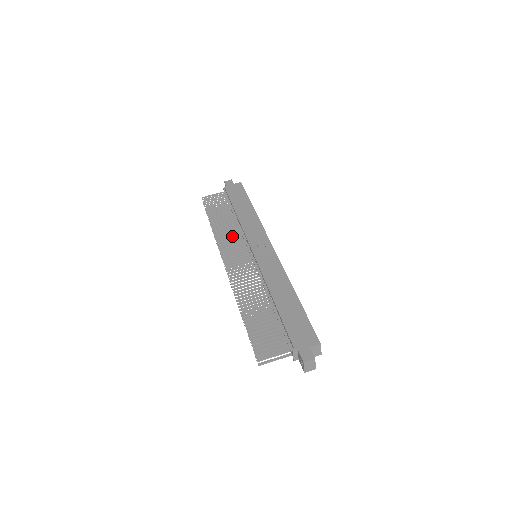
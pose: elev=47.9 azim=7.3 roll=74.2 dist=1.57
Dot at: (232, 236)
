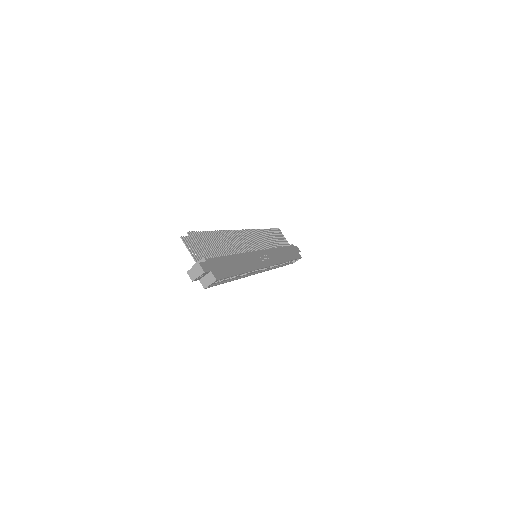
Dot at: (263, 241)
